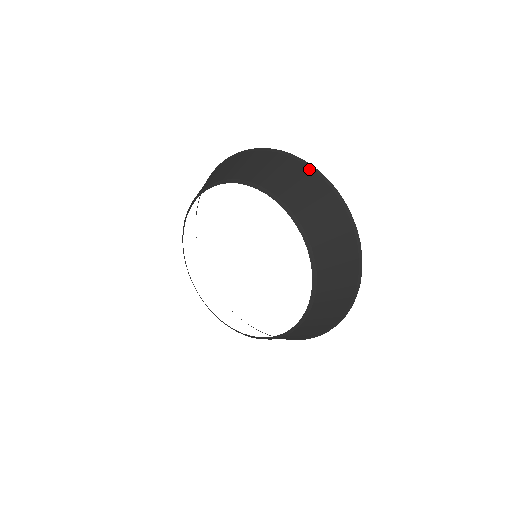
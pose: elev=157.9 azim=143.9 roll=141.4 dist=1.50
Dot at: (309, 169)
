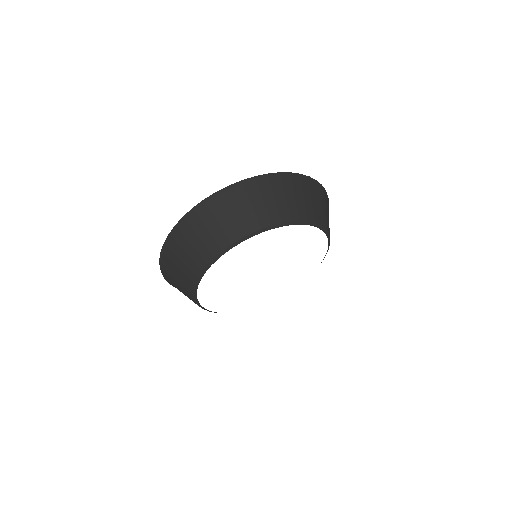
Dot at: (228, 192)
